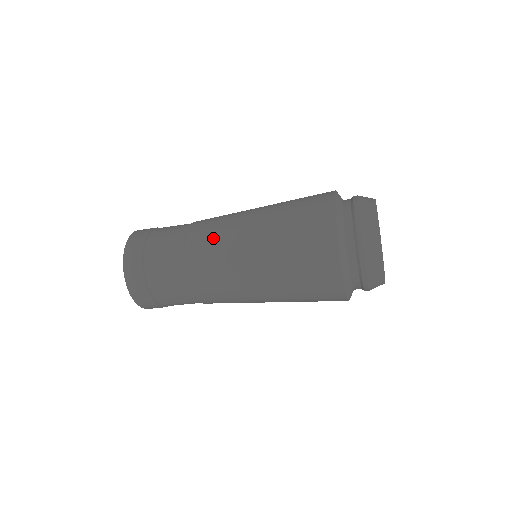
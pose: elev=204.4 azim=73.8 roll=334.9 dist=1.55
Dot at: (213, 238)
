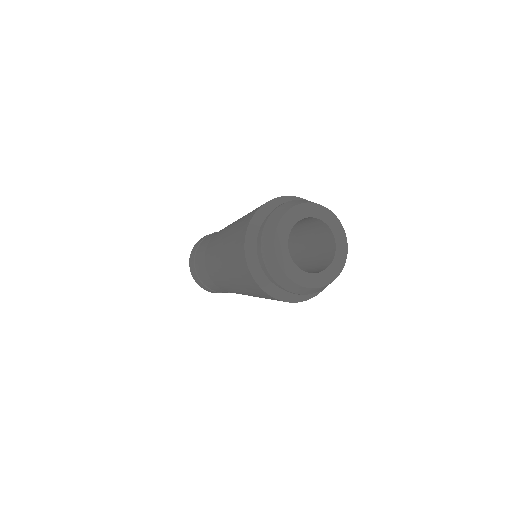
Dot at: (220, 282)
